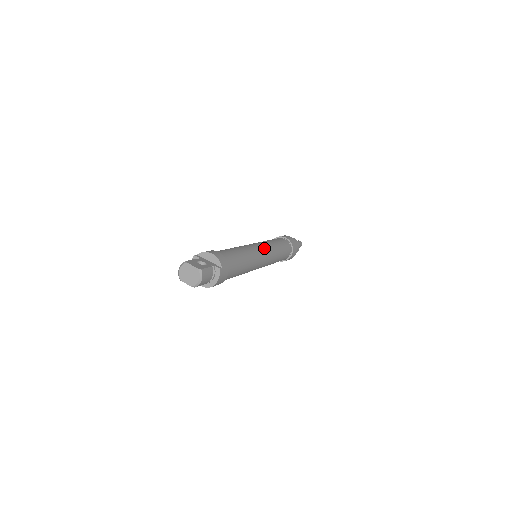
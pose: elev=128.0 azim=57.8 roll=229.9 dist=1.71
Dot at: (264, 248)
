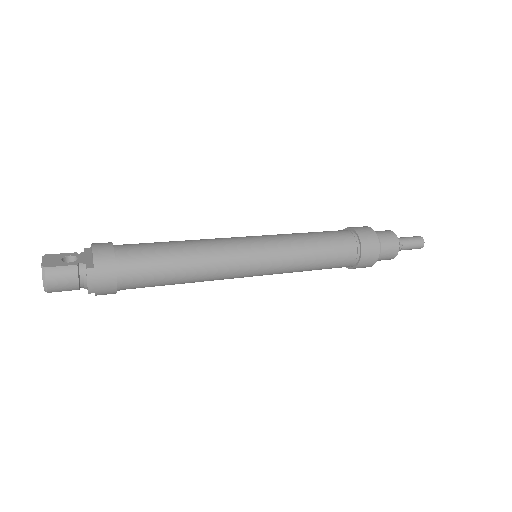
Dot at: (259, 244)
